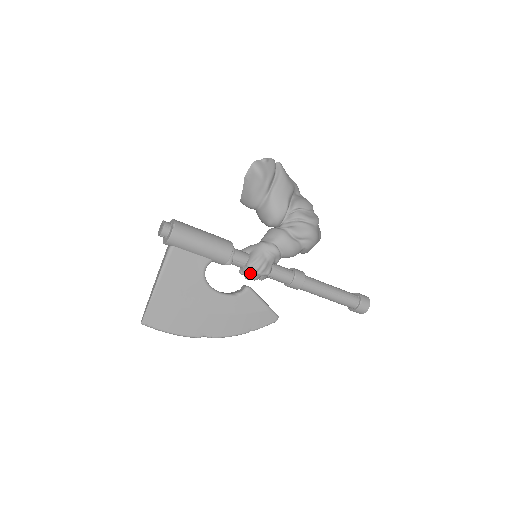
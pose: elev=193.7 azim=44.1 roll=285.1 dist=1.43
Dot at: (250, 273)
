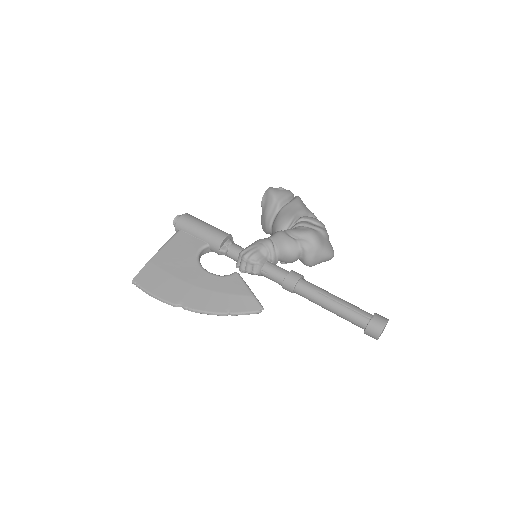
Dot at: (241, 261)
